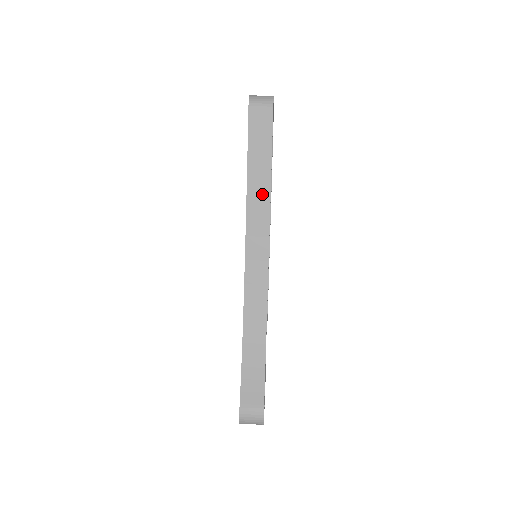
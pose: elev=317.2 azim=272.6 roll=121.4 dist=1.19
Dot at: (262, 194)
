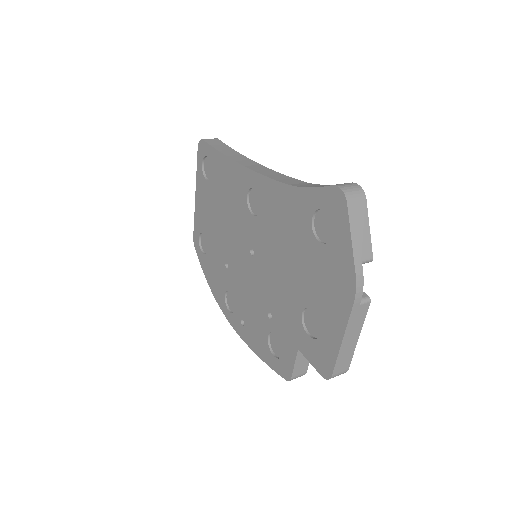
Dot at: (239, 156)
